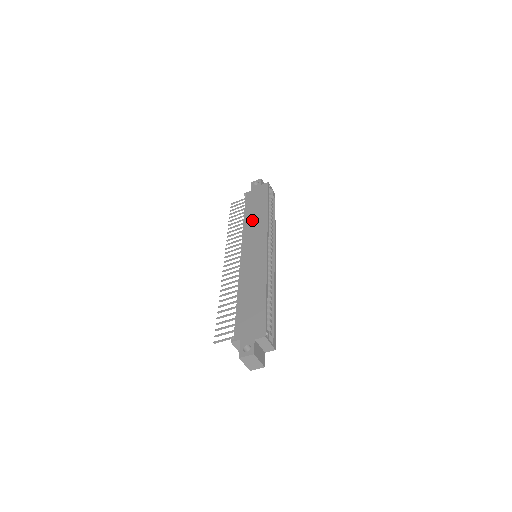
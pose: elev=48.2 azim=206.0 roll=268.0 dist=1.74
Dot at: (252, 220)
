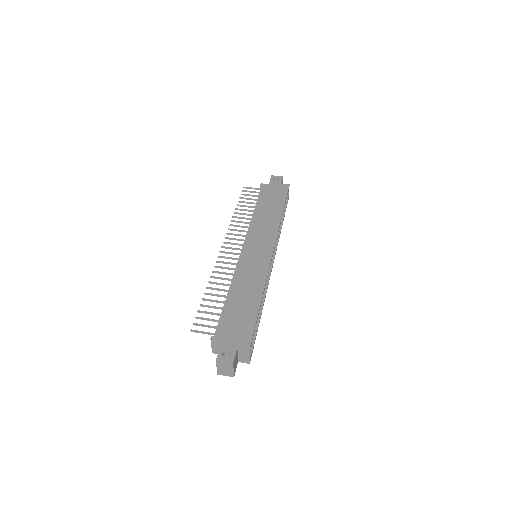
Dot at: (263, 217)
